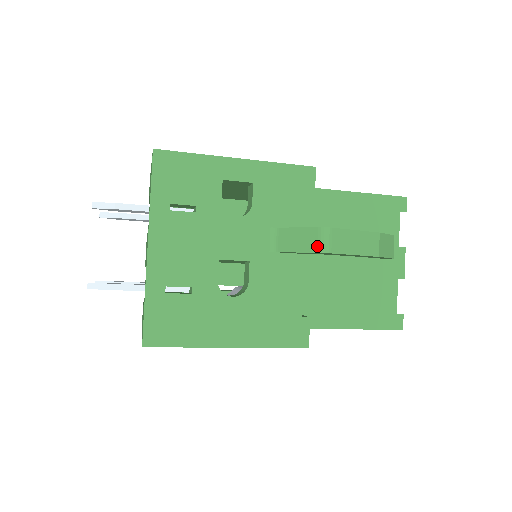
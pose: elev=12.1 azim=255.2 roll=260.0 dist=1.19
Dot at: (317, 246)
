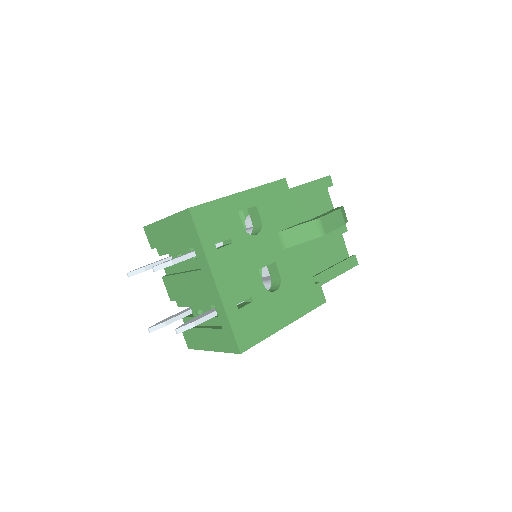
Dot at: (316, 233)
